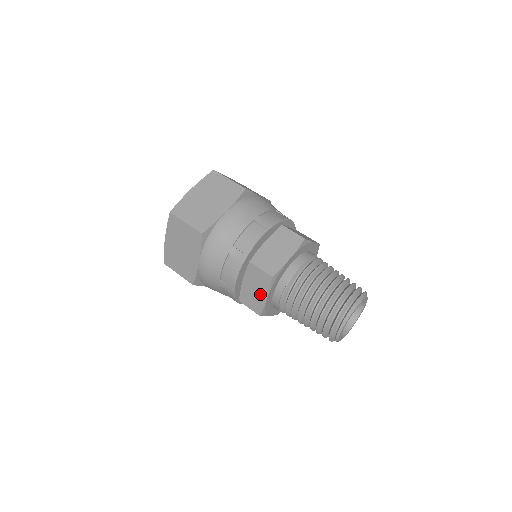
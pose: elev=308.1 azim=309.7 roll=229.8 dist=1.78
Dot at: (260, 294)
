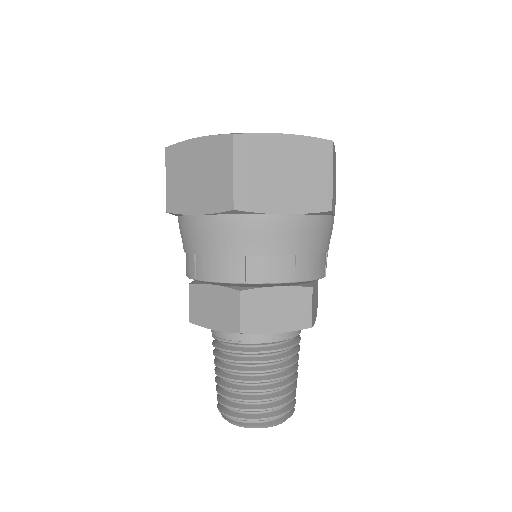
Dot at: (212, 317)
